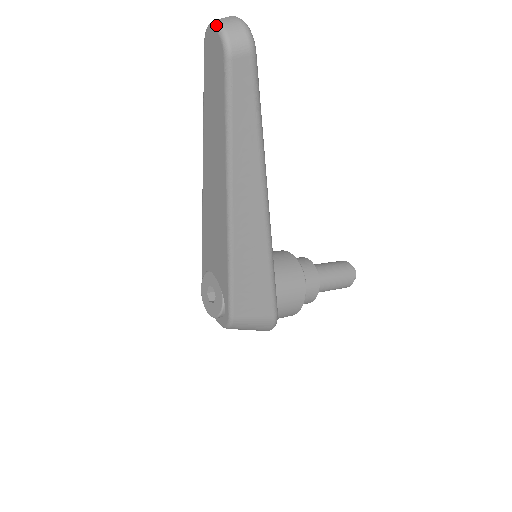
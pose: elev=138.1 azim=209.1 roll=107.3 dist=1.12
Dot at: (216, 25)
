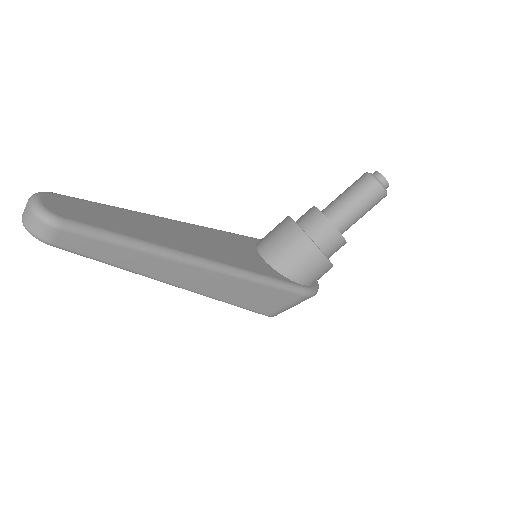
Dot at: occluded
